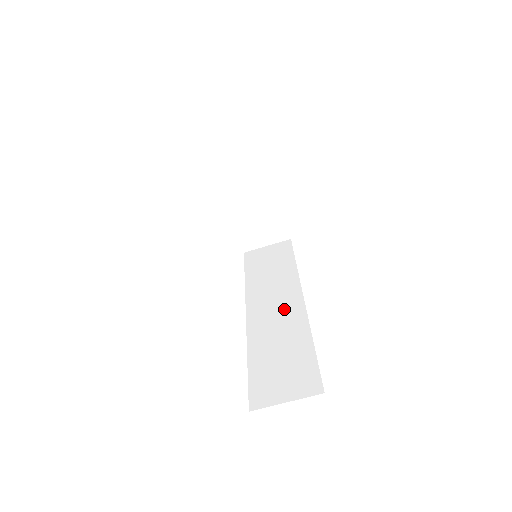
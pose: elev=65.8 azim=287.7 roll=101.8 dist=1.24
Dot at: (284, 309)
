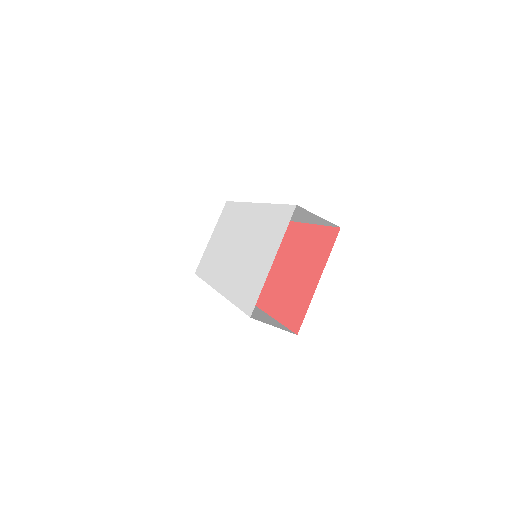
Dot at: occluded
